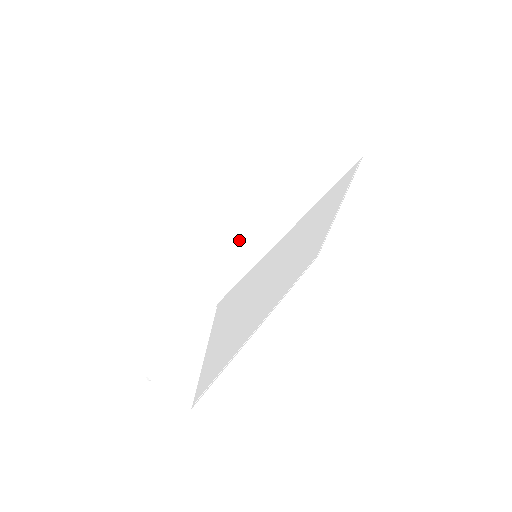
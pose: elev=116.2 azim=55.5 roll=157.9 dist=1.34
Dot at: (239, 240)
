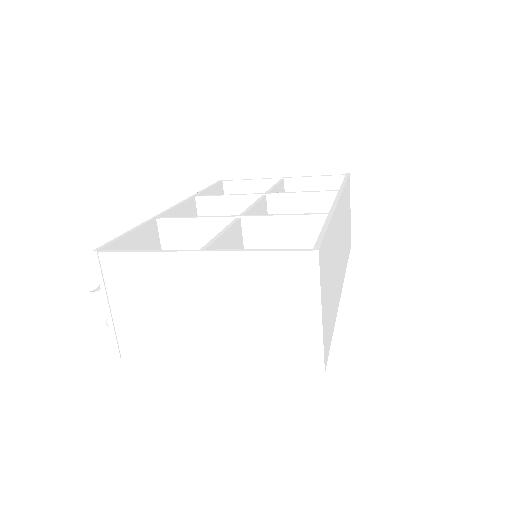
Dot at: (333, 300)
